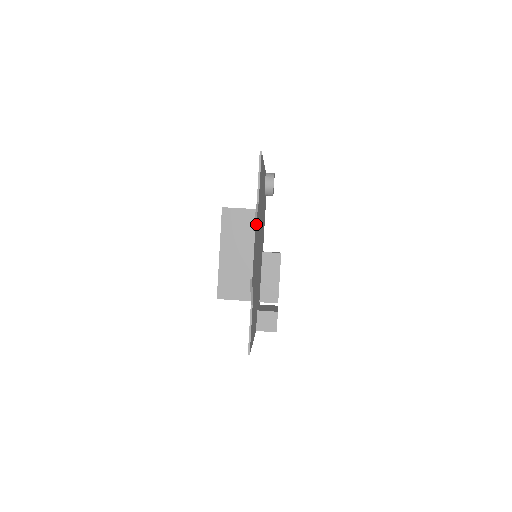
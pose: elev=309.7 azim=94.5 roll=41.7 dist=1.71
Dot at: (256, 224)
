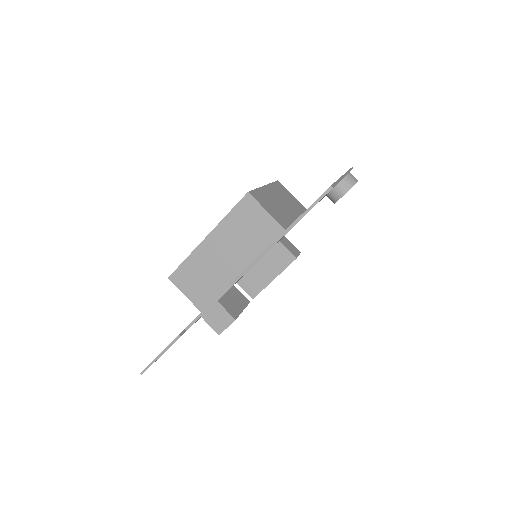
Dot at: (246, 272)
